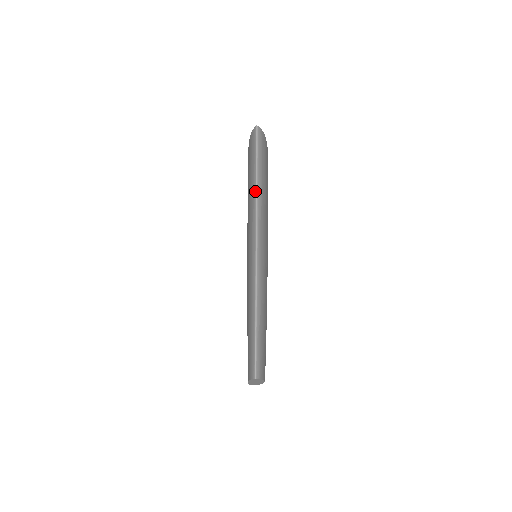
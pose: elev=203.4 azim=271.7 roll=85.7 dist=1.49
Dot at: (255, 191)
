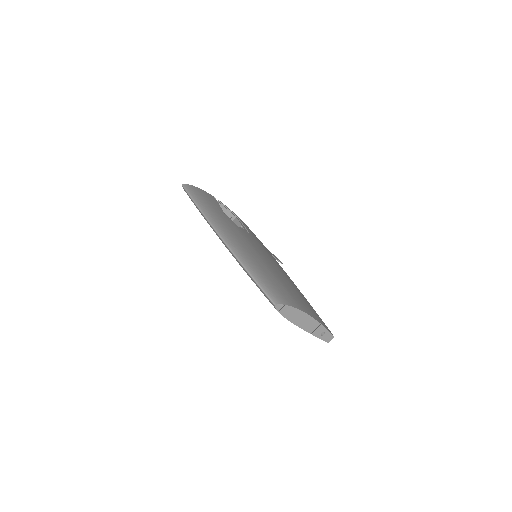
Dot at: (199, 211)
